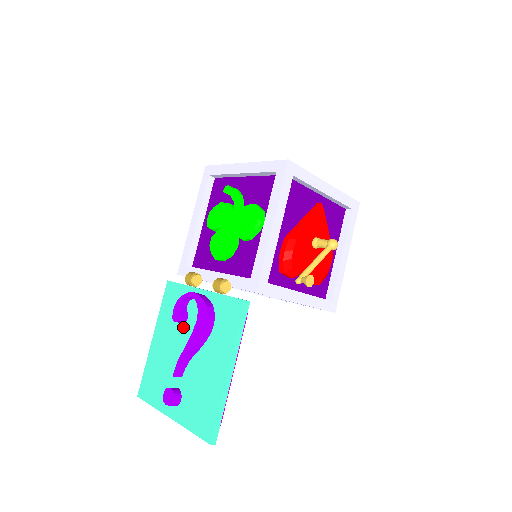
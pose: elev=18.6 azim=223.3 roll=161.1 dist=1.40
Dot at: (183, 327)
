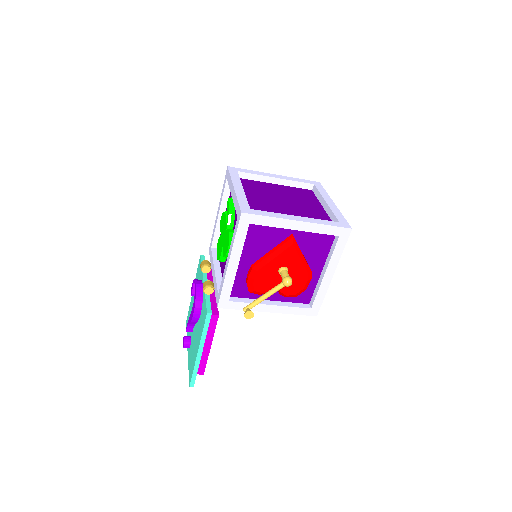
Dot at: occluded
